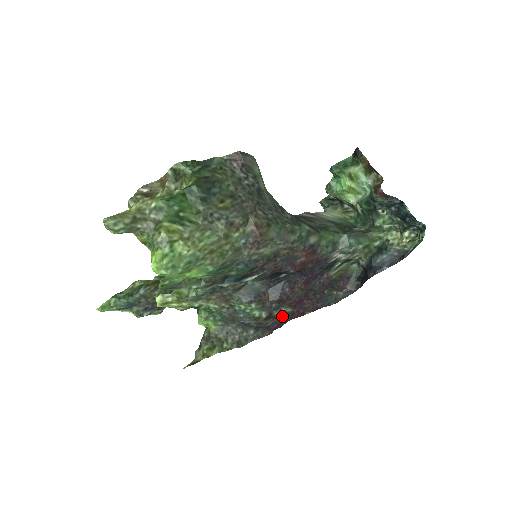
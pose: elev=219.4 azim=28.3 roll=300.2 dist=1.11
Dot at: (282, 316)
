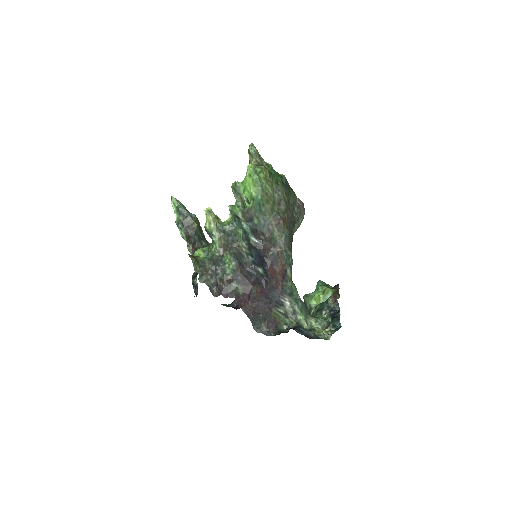
Dot at: (234, 290)
